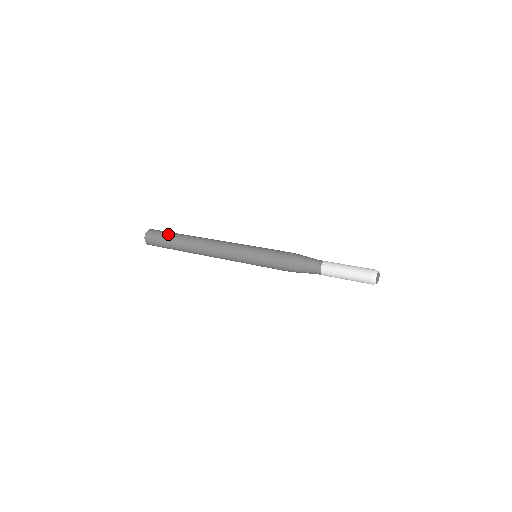
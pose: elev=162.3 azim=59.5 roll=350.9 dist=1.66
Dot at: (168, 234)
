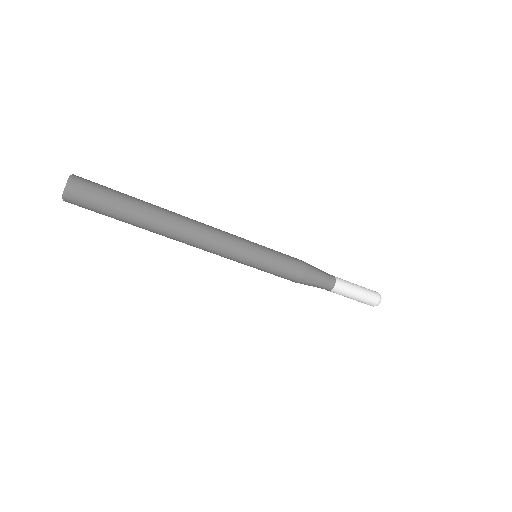
Dot at: (120, 192)
